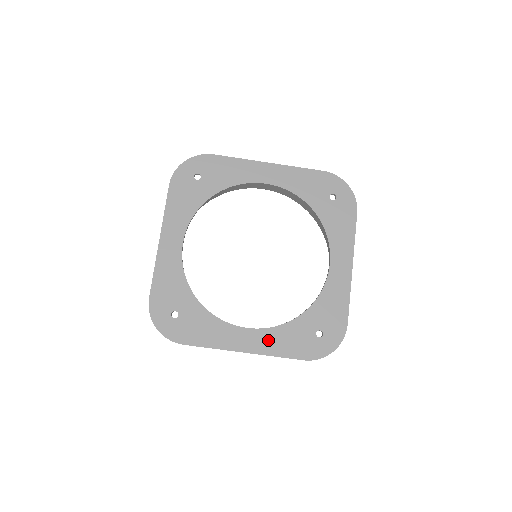
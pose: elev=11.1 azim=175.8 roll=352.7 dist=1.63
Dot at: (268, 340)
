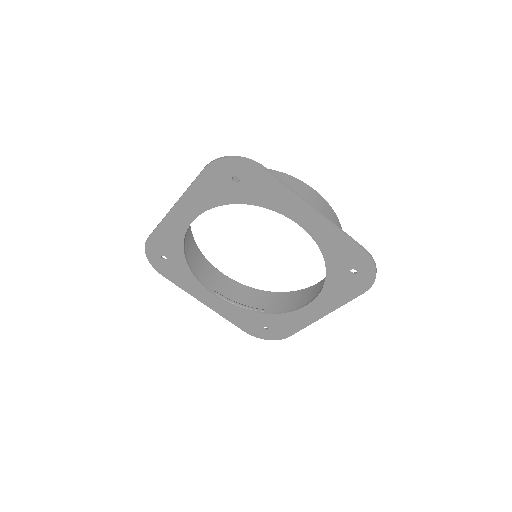
Dot at: (226, 309)
